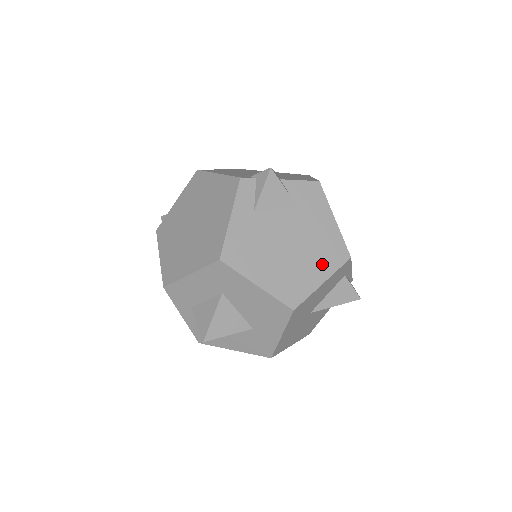
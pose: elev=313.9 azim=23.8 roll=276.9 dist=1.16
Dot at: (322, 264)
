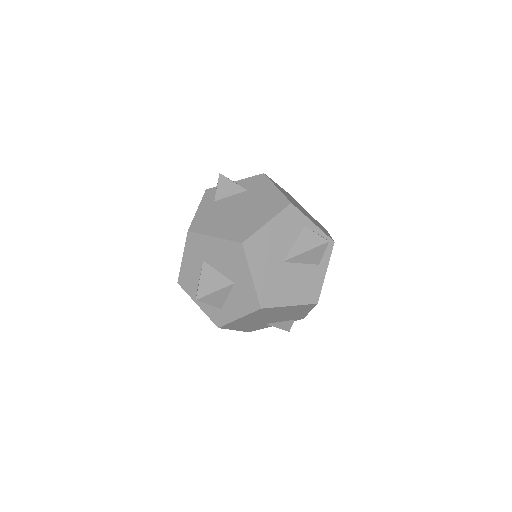
Dot at: (266, 213)
